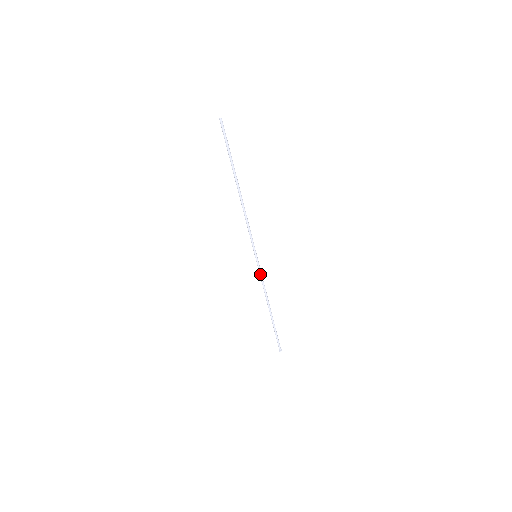
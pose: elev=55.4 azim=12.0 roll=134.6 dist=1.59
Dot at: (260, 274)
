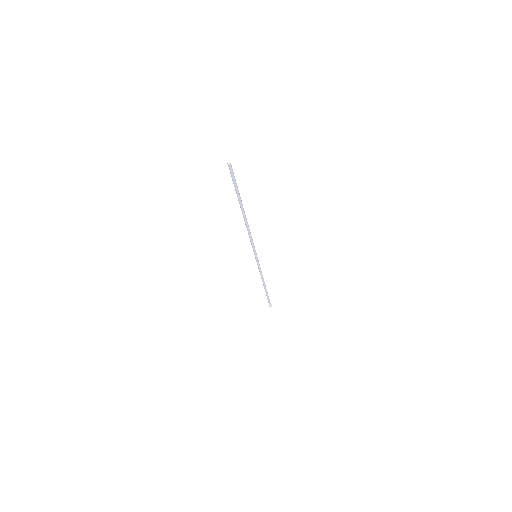
Dot at: (258, 266)
